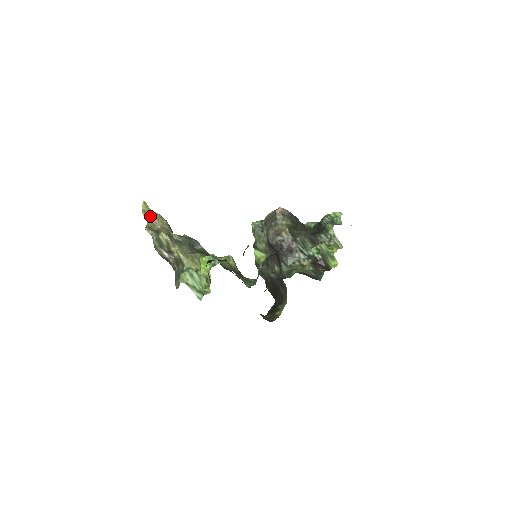
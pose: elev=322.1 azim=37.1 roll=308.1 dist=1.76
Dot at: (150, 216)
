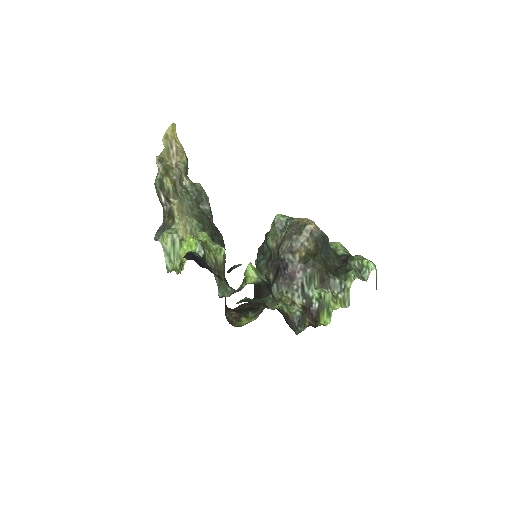
Dot at: (171, 145)
